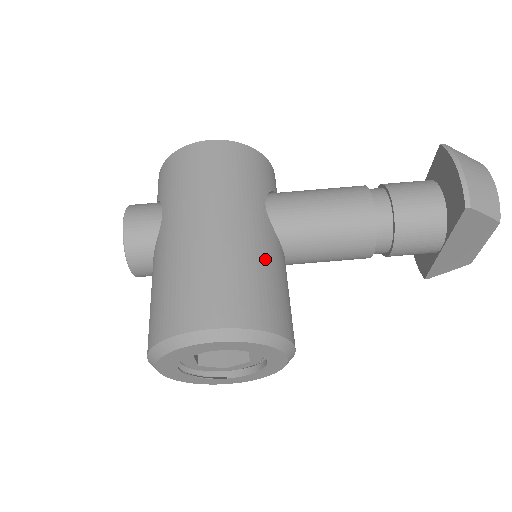
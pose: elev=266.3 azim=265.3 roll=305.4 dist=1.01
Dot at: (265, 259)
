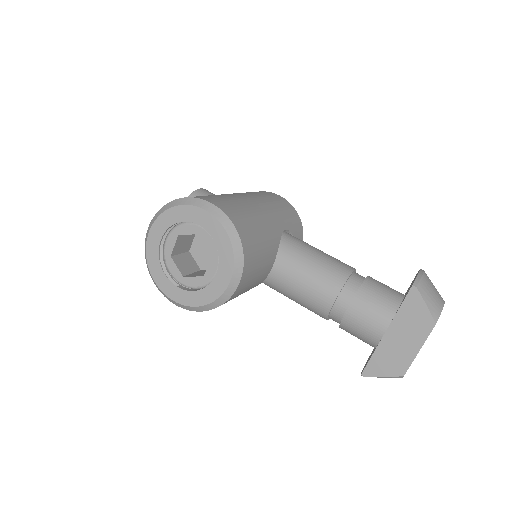
Dot at: (265, 229)
